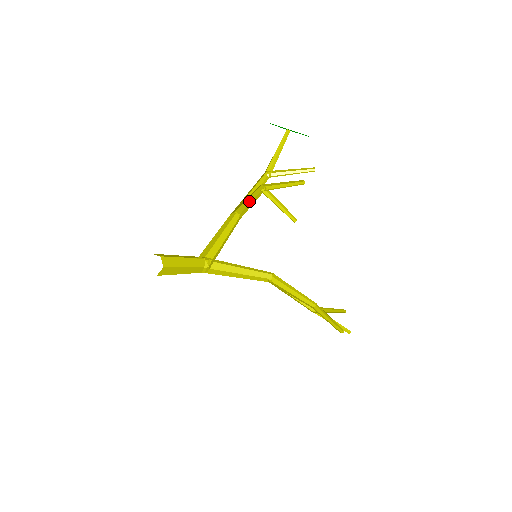
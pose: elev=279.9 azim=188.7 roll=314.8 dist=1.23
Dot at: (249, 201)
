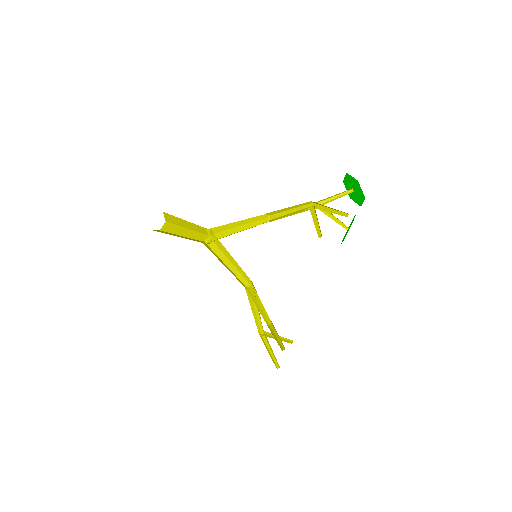
Dot at: (289, 212)
